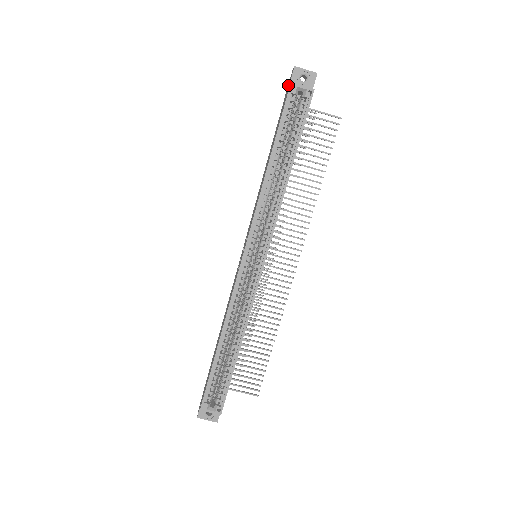
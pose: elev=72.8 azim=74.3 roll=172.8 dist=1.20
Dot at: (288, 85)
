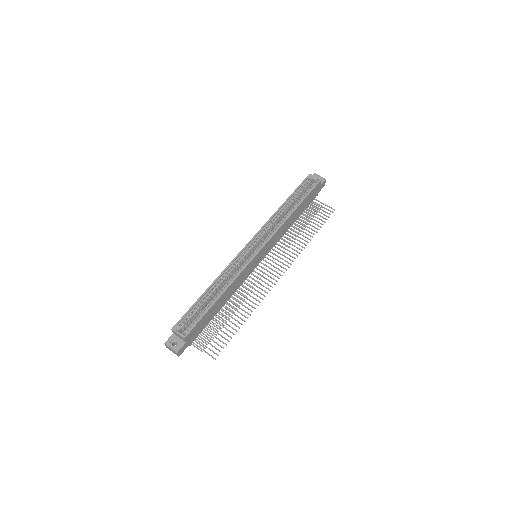
Dot at: occluded
